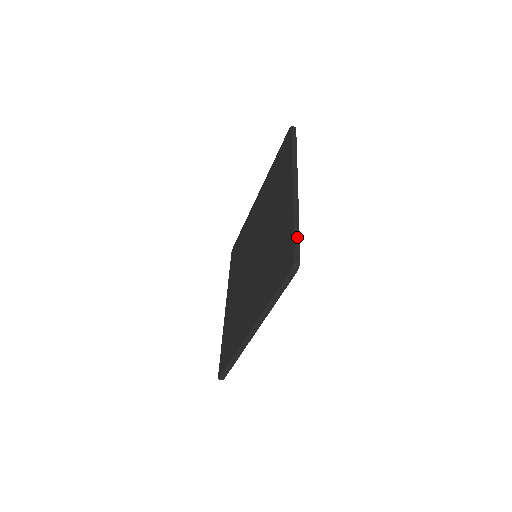
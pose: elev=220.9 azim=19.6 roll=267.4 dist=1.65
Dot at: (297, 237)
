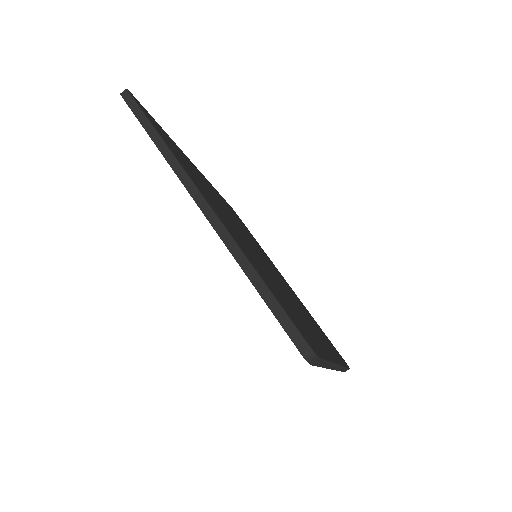
Dot at: (275, 306)
